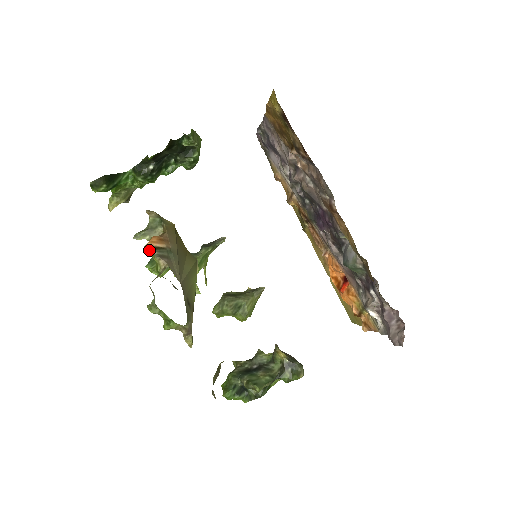
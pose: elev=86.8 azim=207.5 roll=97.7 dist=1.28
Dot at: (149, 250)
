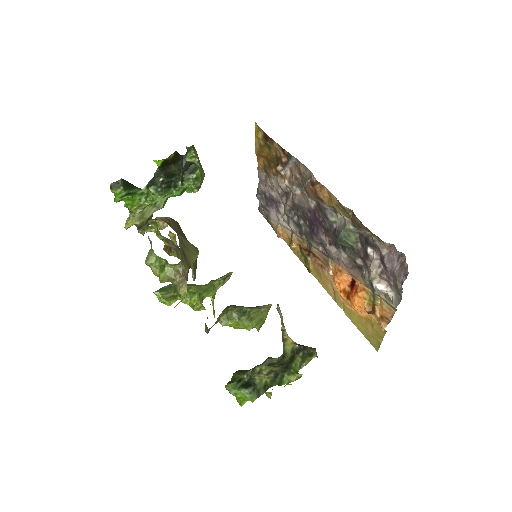
Dot at: (152, 220)
